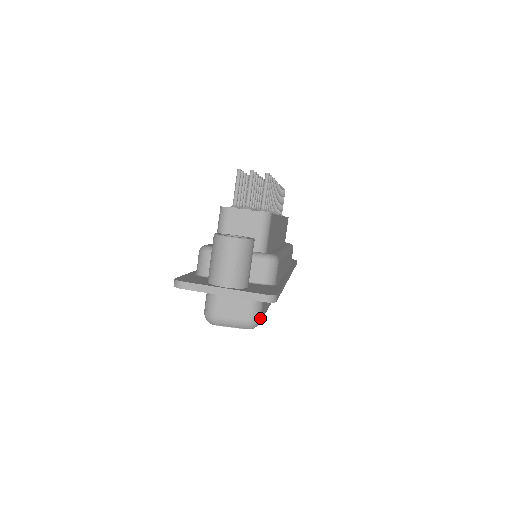
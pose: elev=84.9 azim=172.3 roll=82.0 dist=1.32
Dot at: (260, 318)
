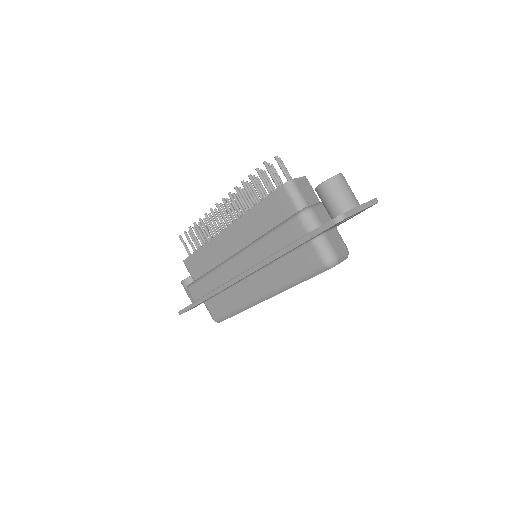
Dot at: occluded
